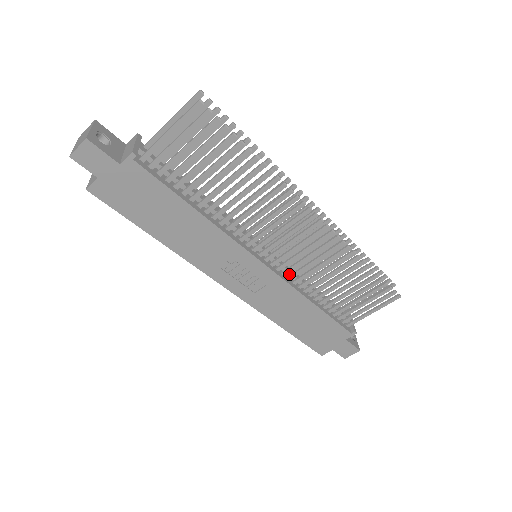
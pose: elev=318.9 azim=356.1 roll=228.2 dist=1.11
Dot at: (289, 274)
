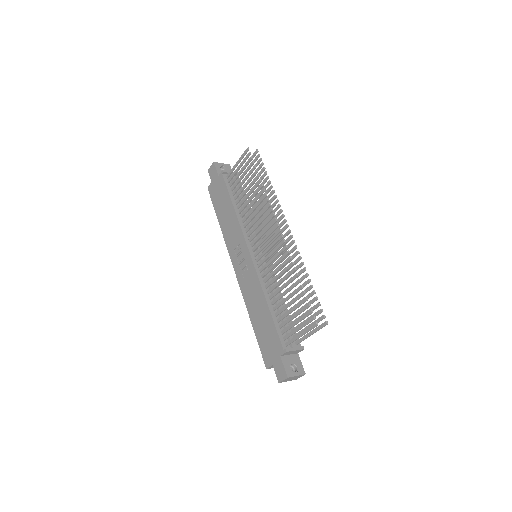
Dot at: (266, 276)
